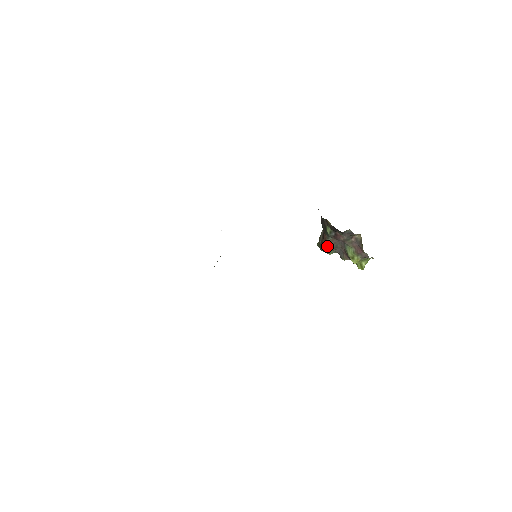
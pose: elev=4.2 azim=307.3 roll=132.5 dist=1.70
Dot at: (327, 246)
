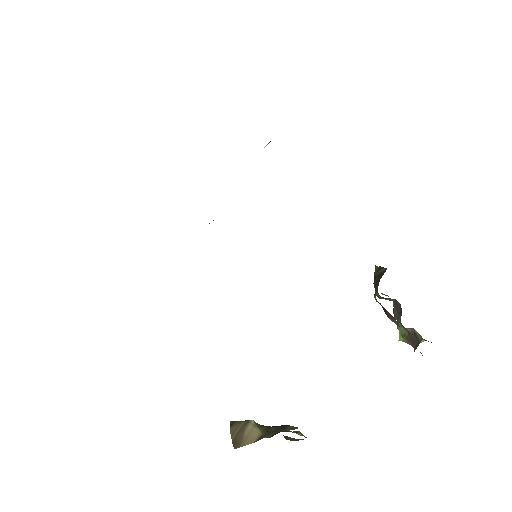
Dot at: occluded
